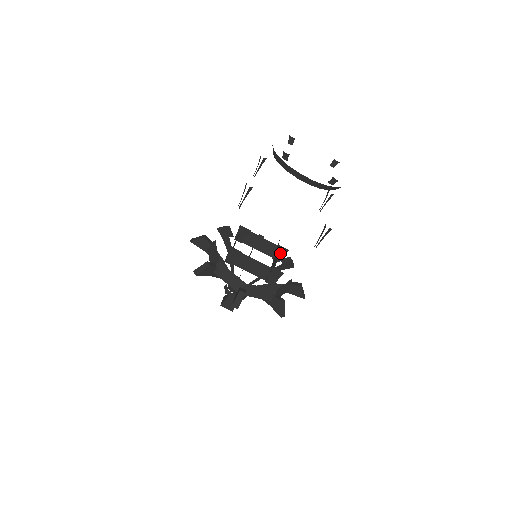
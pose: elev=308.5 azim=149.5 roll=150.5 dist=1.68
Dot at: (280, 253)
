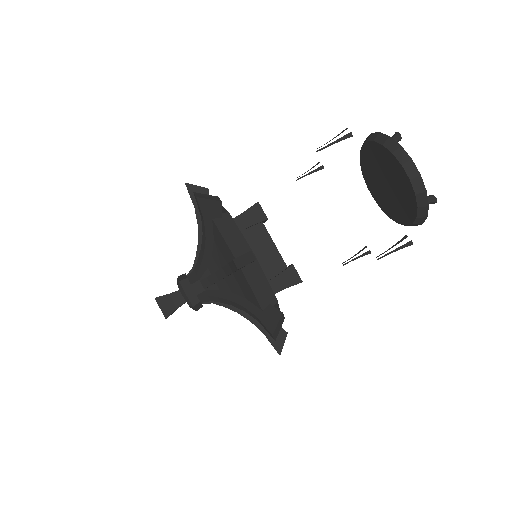
Dot at: occluded
